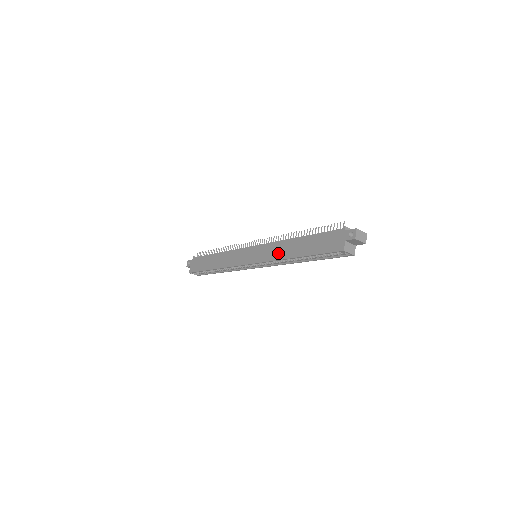
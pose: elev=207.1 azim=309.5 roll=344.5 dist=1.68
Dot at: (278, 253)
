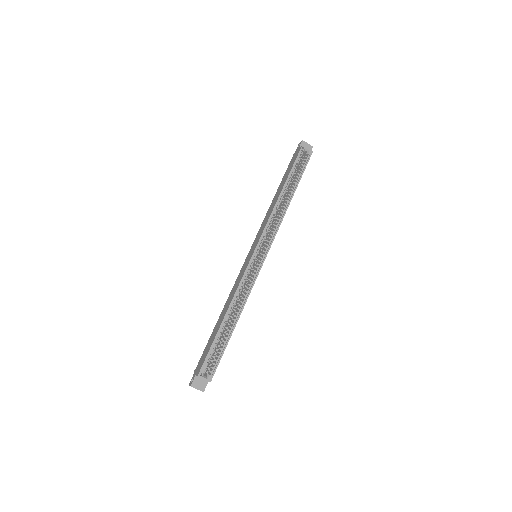
Dot at: (269, 214)
